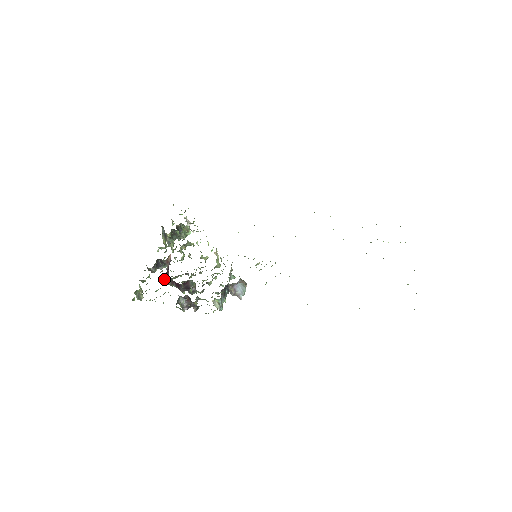
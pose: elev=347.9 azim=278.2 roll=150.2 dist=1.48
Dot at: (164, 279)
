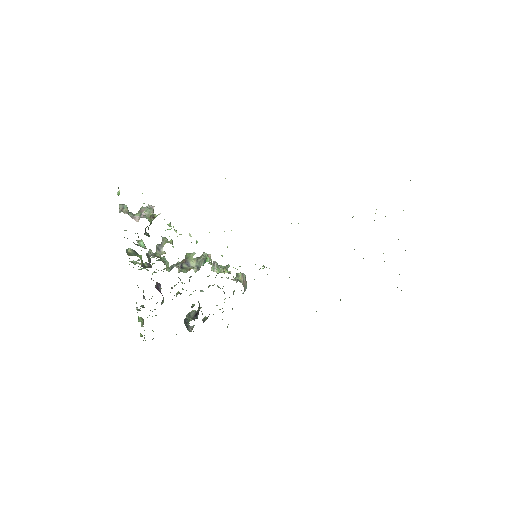
Dot at: occluded
